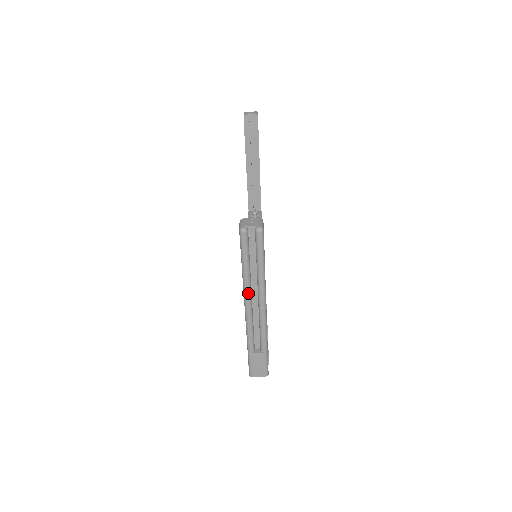
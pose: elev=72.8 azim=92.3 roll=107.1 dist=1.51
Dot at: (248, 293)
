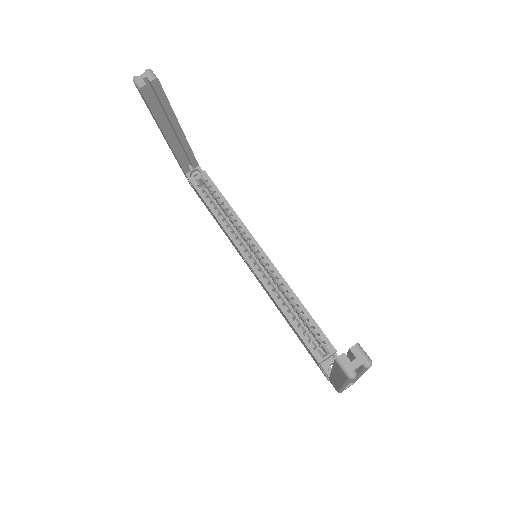
Dot at: occluded
